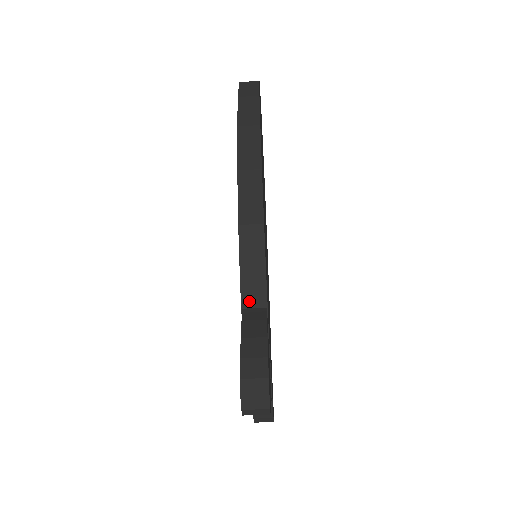
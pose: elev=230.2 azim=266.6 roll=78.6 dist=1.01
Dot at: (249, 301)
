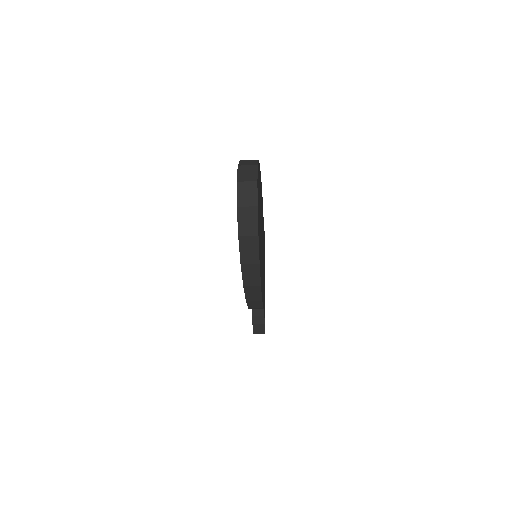
Dot at: occluded
